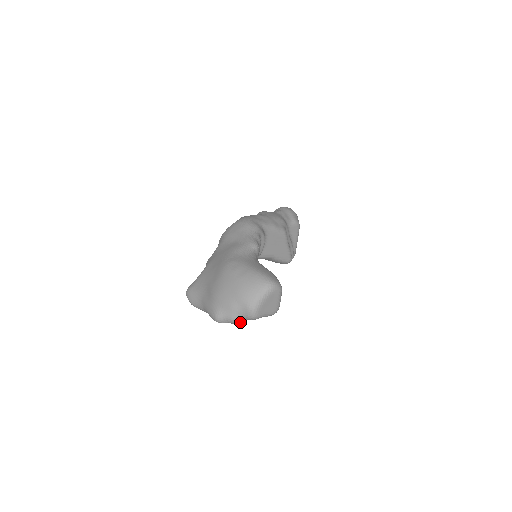
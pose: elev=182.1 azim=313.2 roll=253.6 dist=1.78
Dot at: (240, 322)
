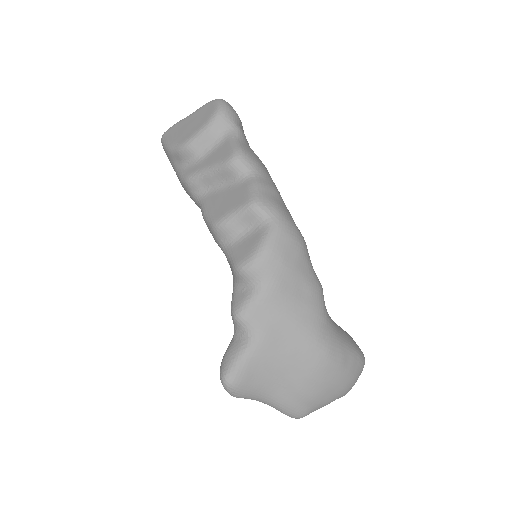
Dot at: occluded
